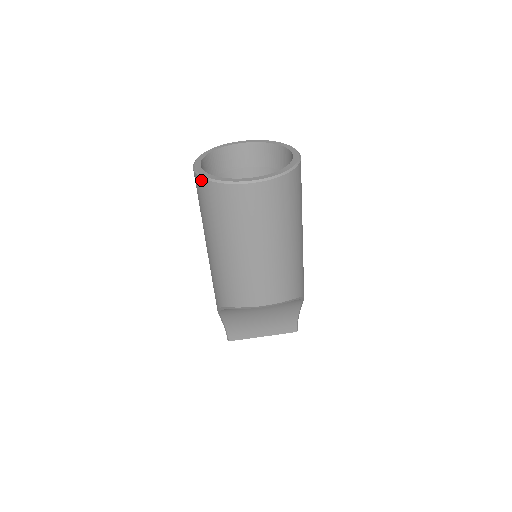
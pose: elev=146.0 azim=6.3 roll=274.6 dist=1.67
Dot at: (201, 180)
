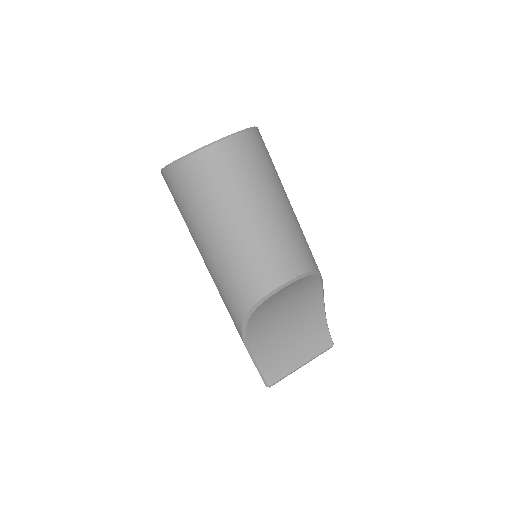
Dot at: (174, 166)
